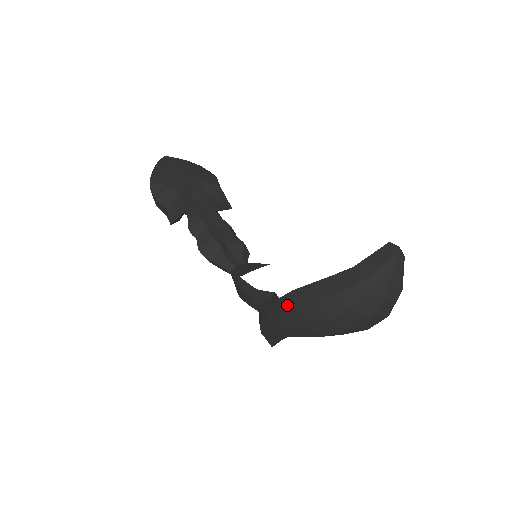
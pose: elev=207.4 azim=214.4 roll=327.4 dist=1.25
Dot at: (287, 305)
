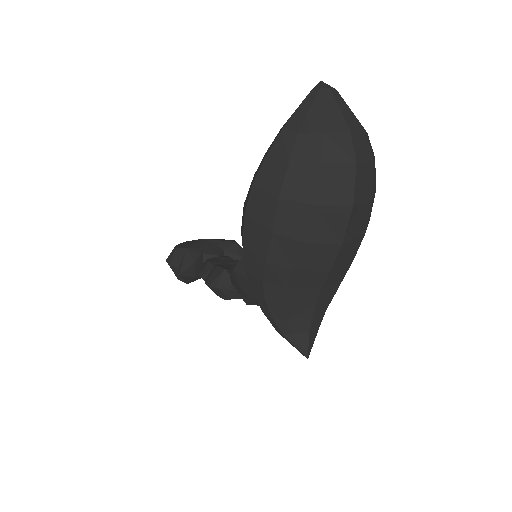
Dot at: (243, 224)
